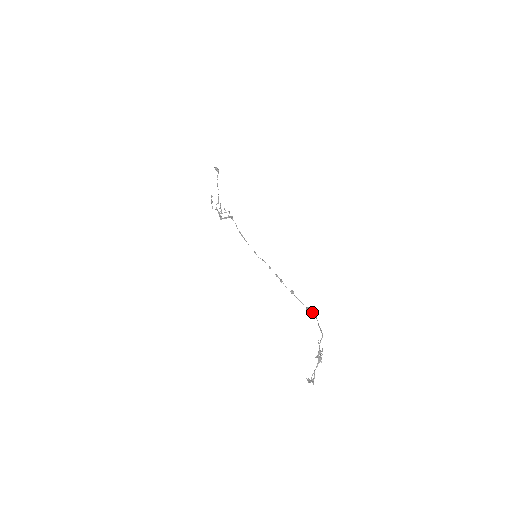
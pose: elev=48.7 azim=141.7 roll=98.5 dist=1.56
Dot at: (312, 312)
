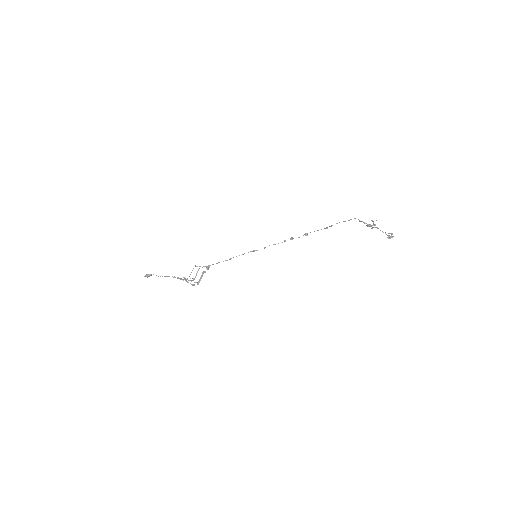
Dot at: (331, 225)
